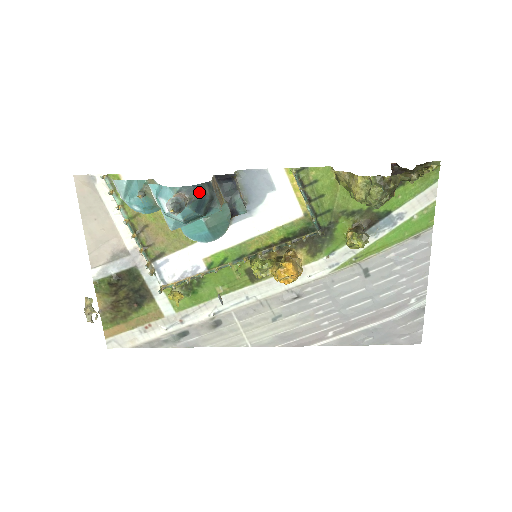
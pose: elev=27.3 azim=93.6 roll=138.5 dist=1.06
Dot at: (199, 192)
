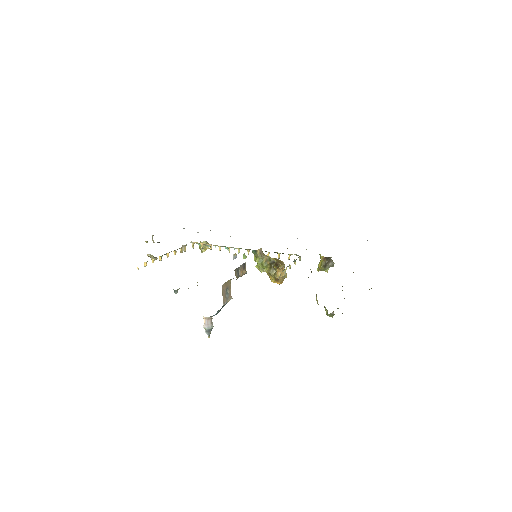
Dot at: occluded
